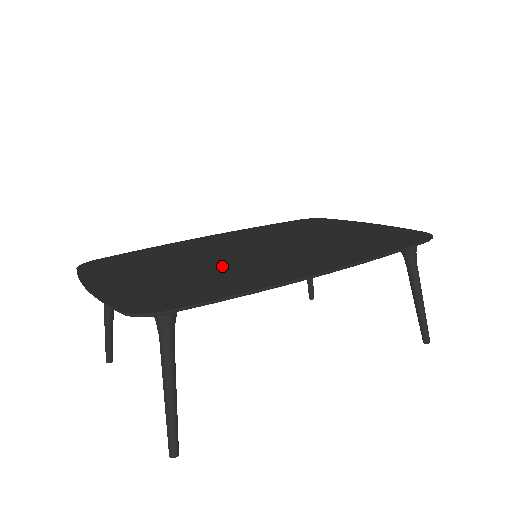
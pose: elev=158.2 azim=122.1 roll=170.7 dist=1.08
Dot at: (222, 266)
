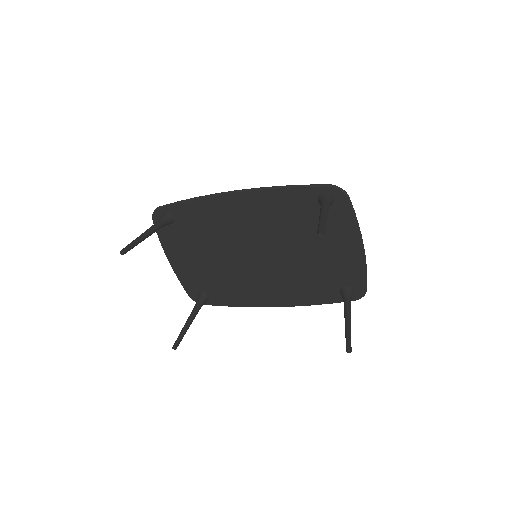
Dot at: (220, 240)
